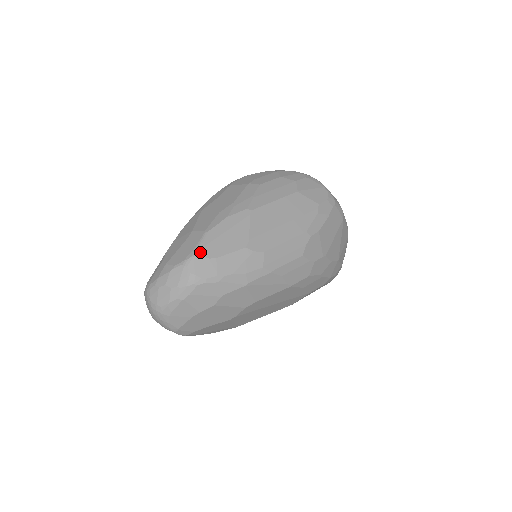
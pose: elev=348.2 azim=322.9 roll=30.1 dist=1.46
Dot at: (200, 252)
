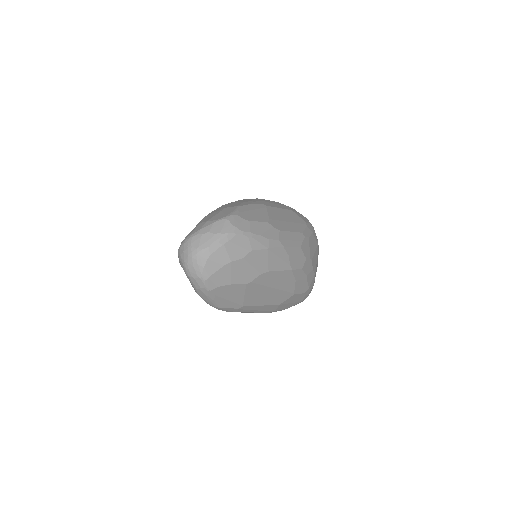
Dot at: (237, 214)
